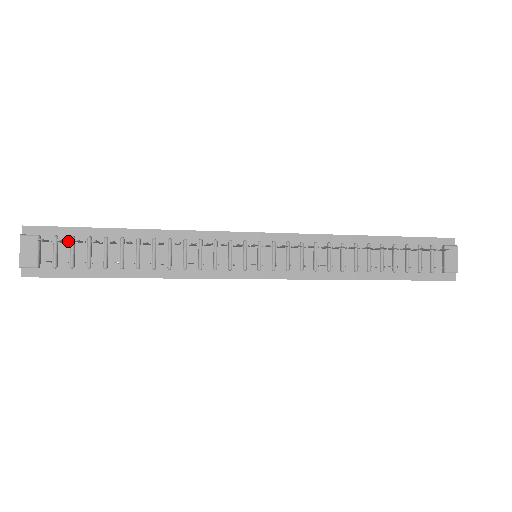
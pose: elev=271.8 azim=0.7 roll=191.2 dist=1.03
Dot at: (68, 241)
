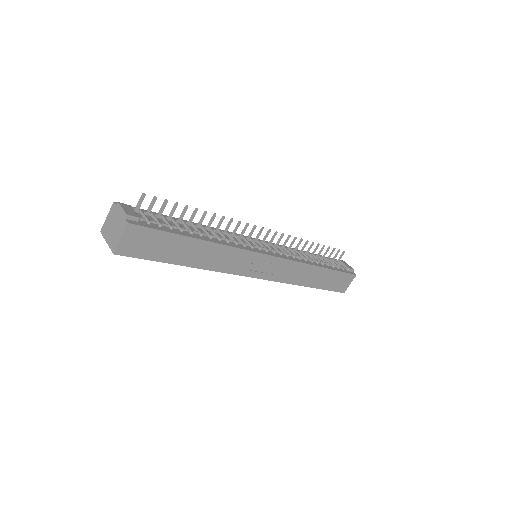
Dot at: (151, 213)
